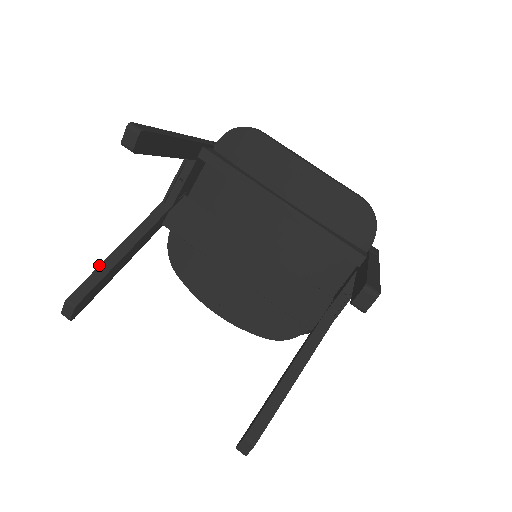
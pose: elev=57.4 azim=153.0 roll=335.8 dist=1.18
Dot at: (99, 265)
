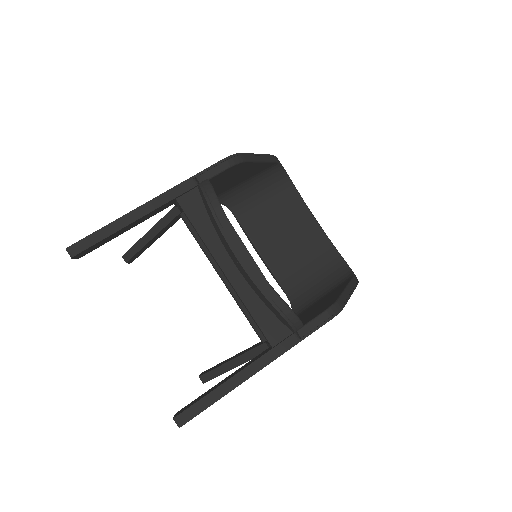
Dot at: (137, 241)
